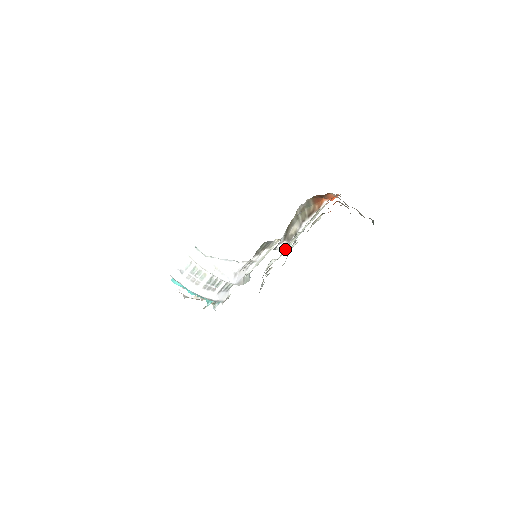
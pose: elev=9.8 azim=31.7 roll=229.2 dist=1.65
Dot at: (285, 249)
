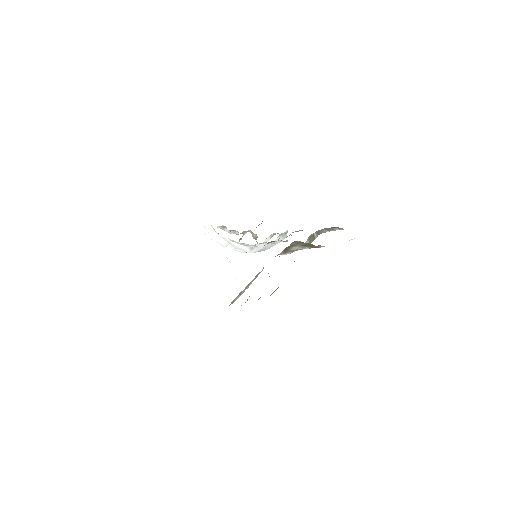
Dot at: occluded
